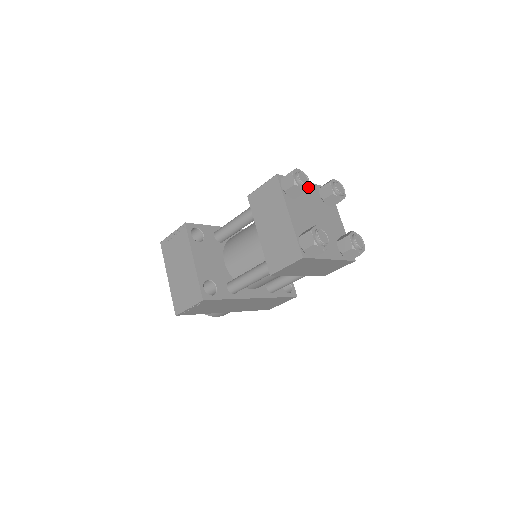
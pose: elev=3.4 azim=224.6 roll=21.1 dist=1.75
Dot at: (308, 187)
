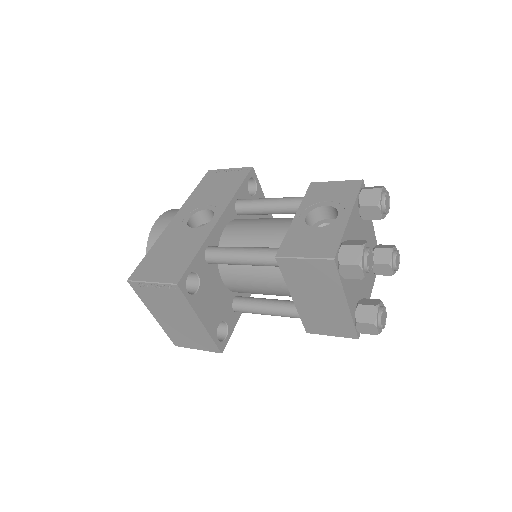
Dot at: occluded
